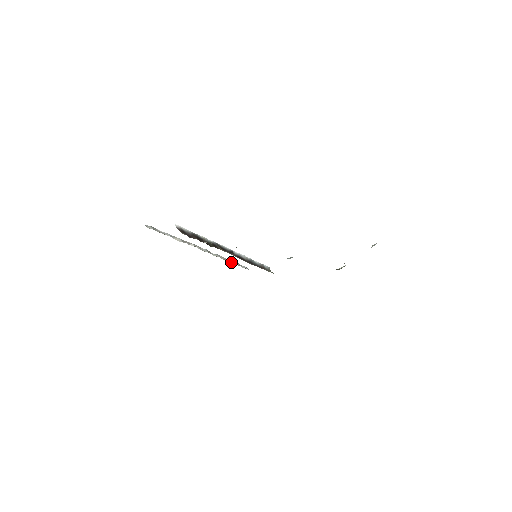
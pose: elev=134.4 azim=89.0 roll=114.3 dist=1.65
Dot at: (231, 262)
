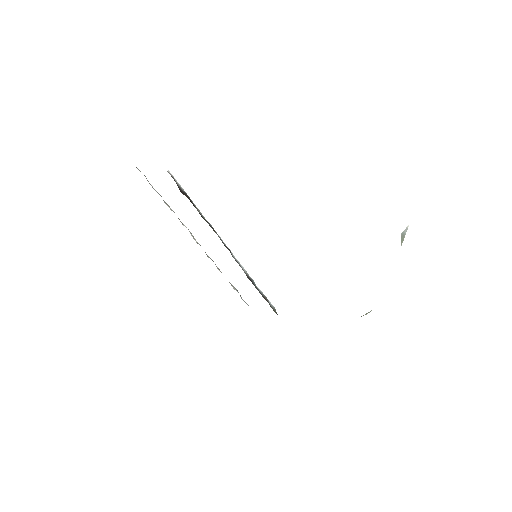
Dot at: occluded
